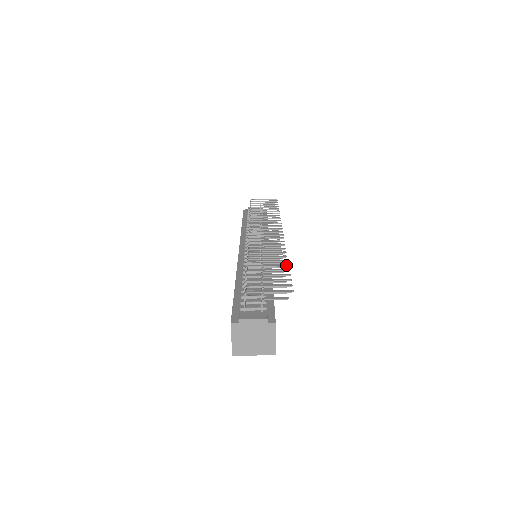
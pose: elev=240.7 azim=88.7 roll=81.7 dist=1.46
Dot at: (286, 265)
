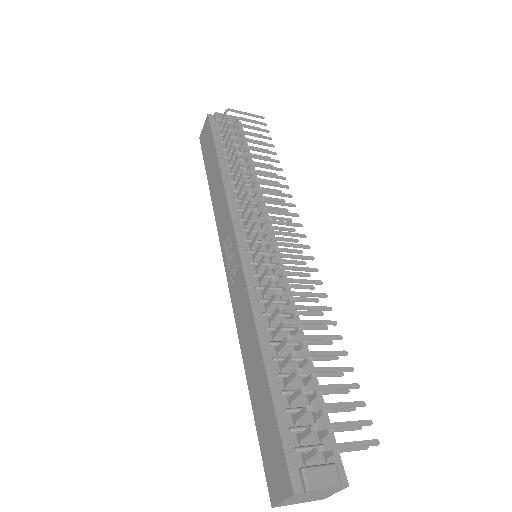
Dot at: (345, 355)
